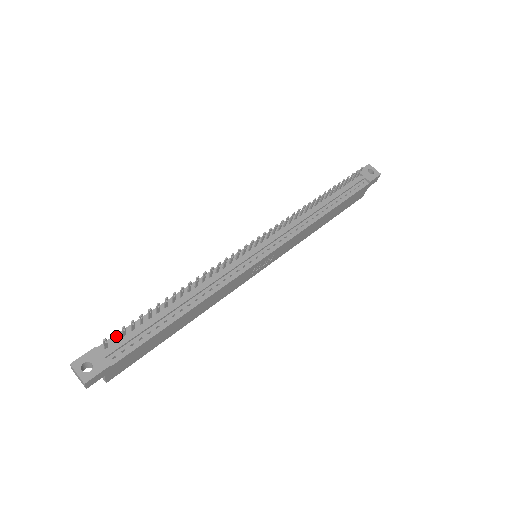
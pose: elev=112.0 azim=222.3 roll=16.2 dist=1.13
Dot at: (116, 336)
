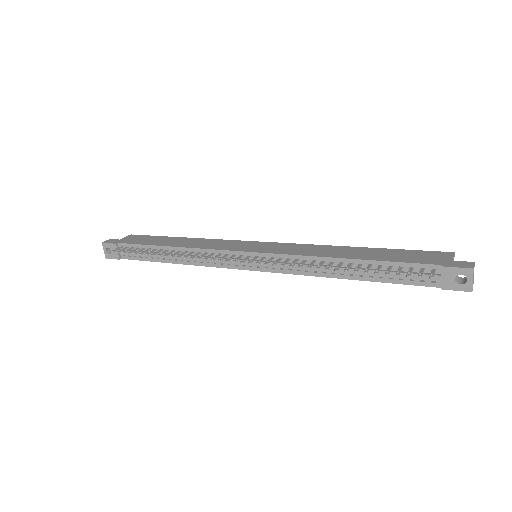
Dot at: (122, 250)
